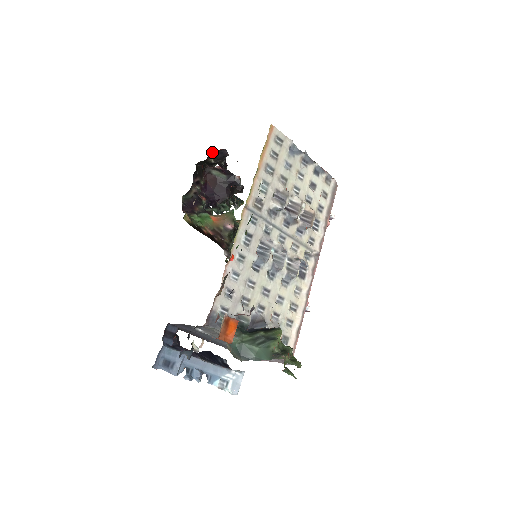
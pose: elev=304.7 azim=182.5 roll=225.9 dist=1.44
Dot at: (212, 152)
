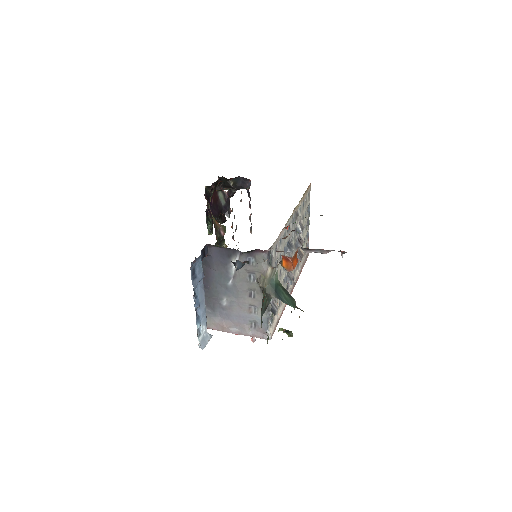
Dot at: (239, 177)
